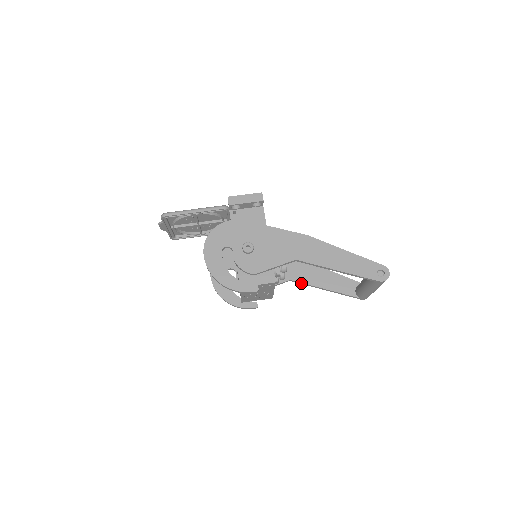
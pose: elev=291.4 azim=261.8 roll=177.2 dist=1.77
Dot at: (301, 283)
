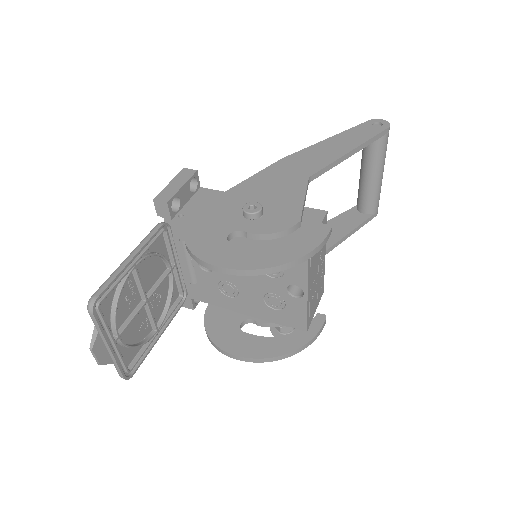
Dot at: occluded
